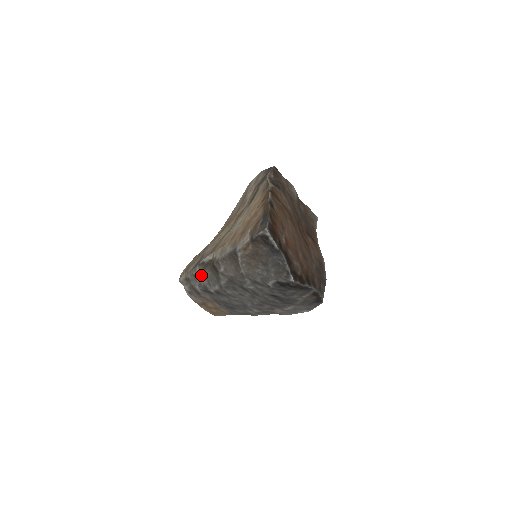
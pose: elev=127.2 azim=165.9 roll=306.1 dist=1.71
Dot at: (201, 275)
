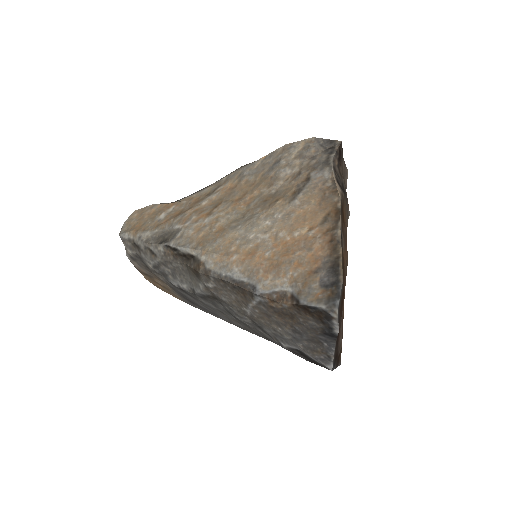
Dot at: (165, 260)
